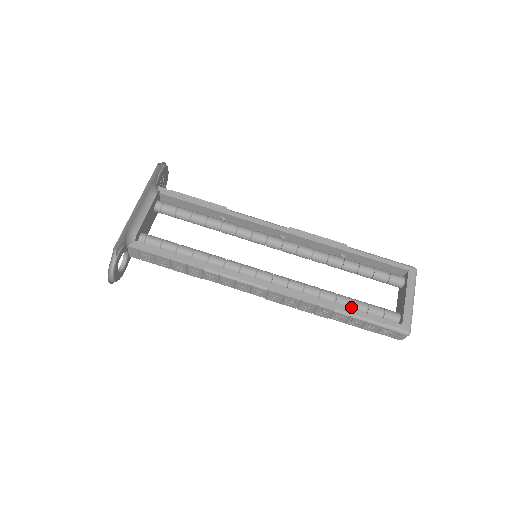
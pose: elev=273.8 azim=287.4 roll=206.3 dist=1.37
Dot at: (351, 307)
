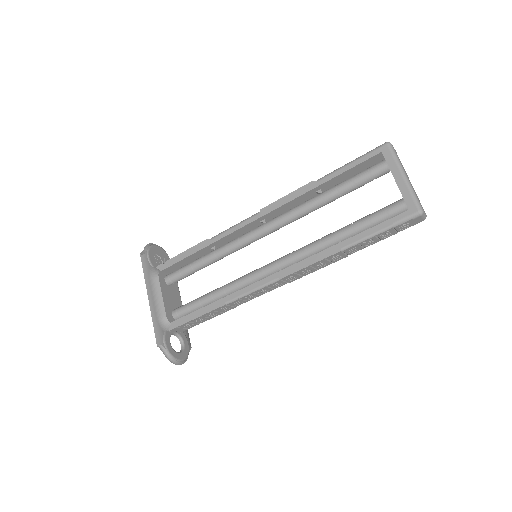
Dot at: (356, 232)
